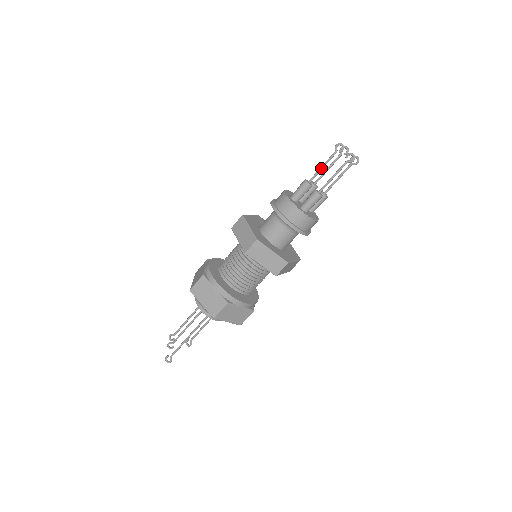
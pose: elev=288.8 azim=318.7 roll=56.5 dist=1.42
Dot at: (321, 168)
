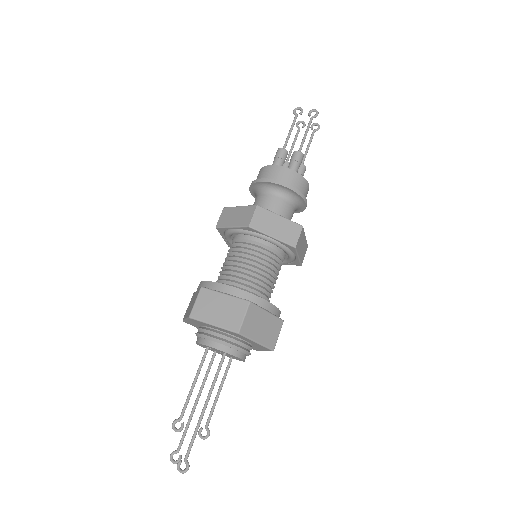
Dot at: (289, 133)
